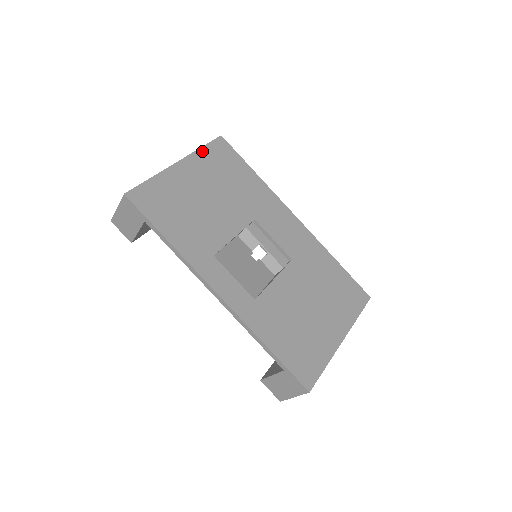
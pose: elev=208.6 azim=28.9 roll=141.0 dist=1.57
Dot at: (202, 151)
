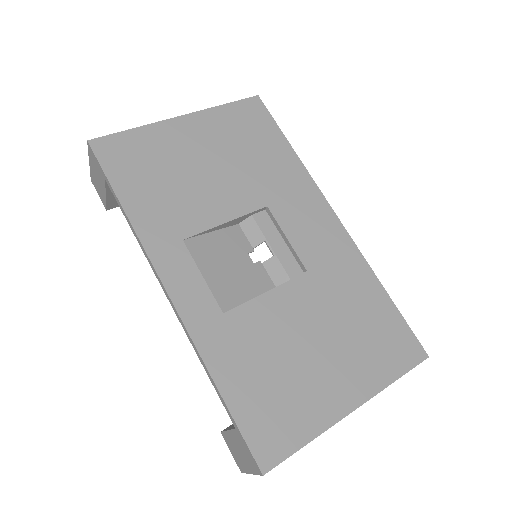
Dot at: (222, 109)
